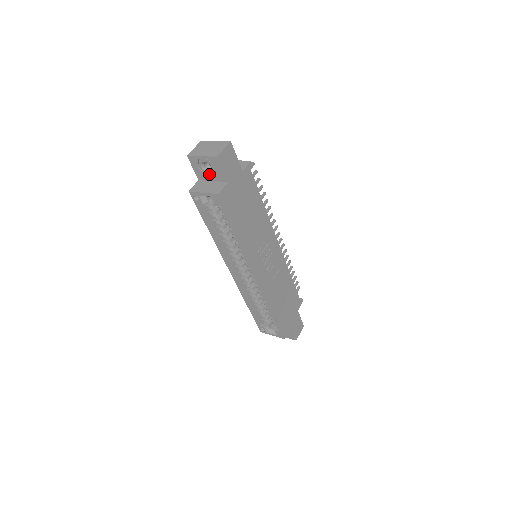
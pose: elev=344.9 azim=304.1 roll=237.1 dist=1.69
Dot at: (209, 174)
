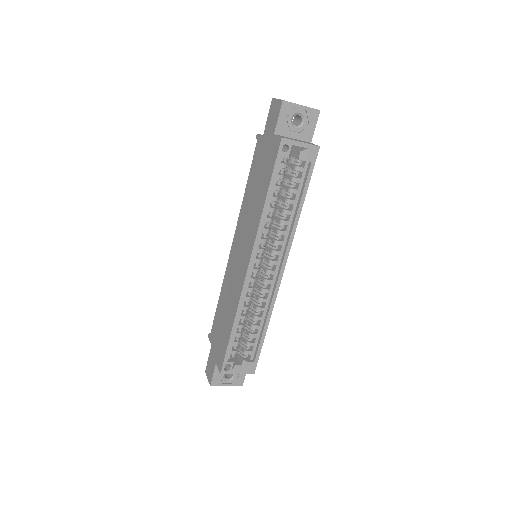
Dot at: (294, 129)
